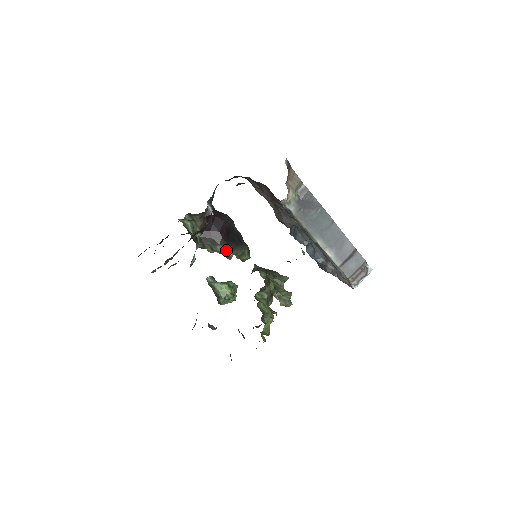
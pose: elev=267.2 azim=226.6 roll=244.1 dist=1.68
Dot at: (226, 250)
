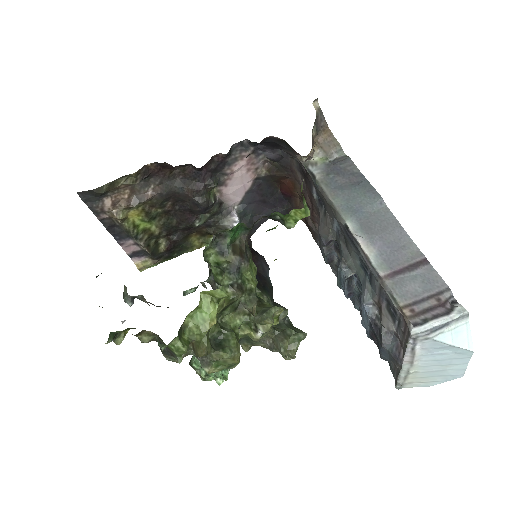
Dot at: occluded
